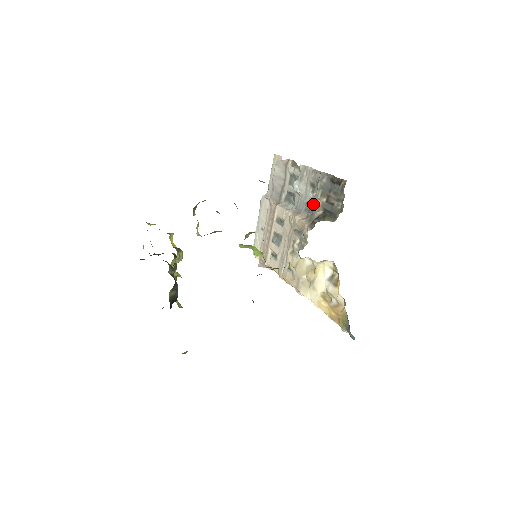
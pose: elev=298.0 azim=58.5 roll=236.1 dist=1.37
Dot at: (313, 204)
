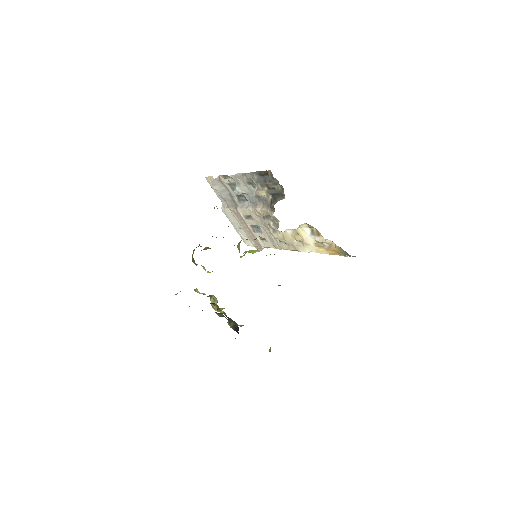
Dot at: (261, 195)
